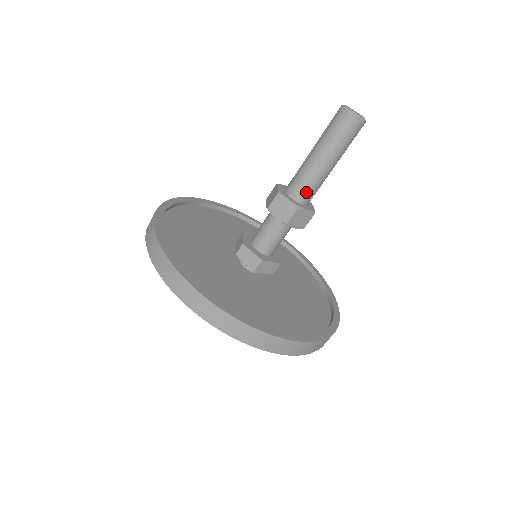
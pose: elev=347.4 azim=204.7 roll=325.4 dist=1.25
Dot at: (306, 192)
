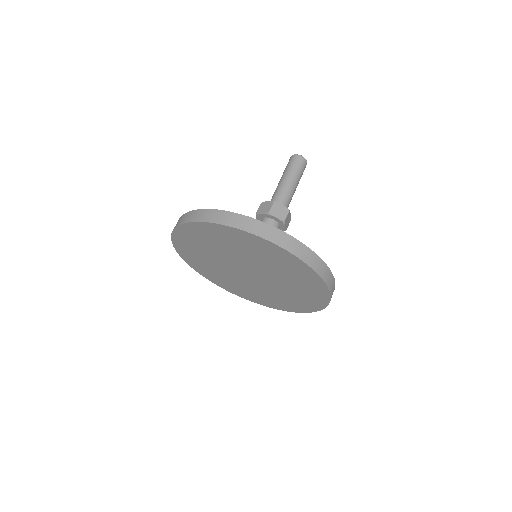
Dot at: (280, 198)
